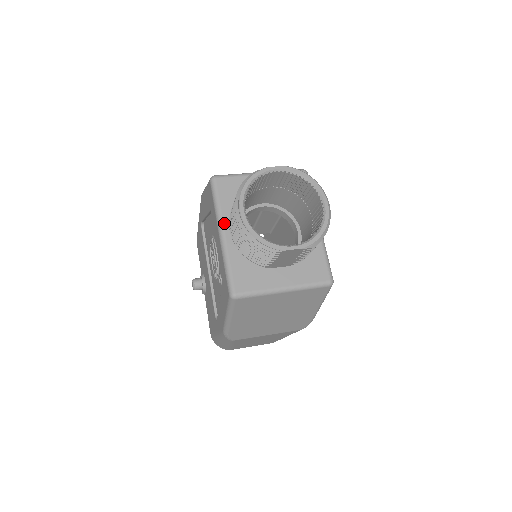
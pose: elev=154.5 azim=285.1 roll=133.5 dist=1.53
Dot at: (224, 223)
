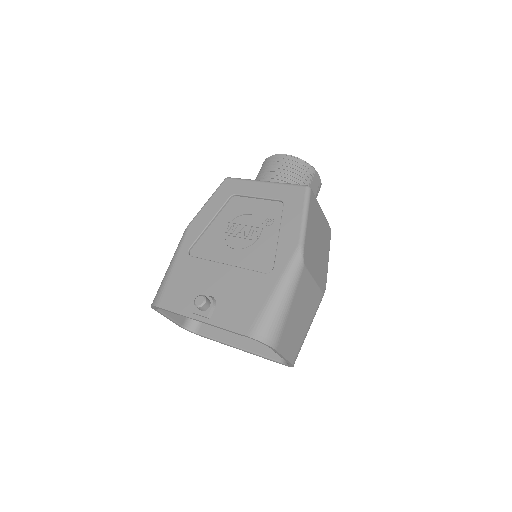
Dot at: occluded
